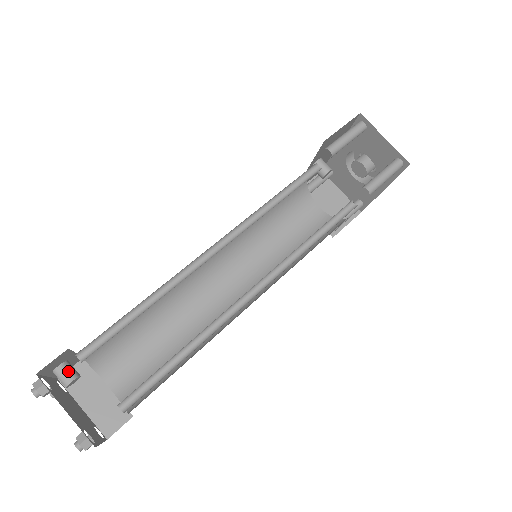
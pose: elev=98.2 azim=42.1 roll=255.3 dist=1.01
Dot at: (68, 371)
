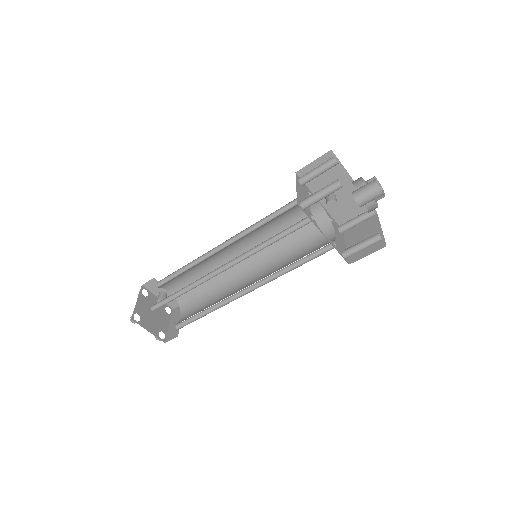
Dot at: (160, 295)
